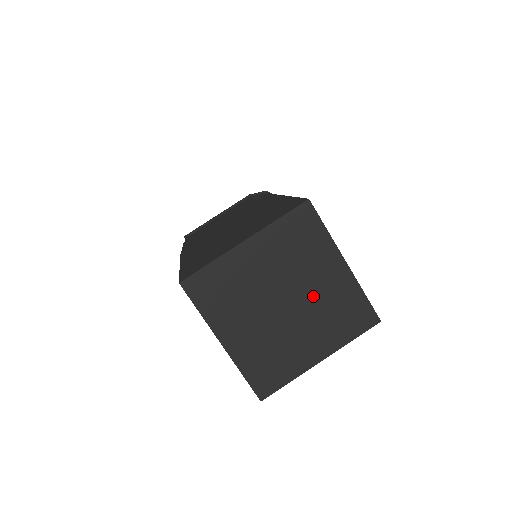
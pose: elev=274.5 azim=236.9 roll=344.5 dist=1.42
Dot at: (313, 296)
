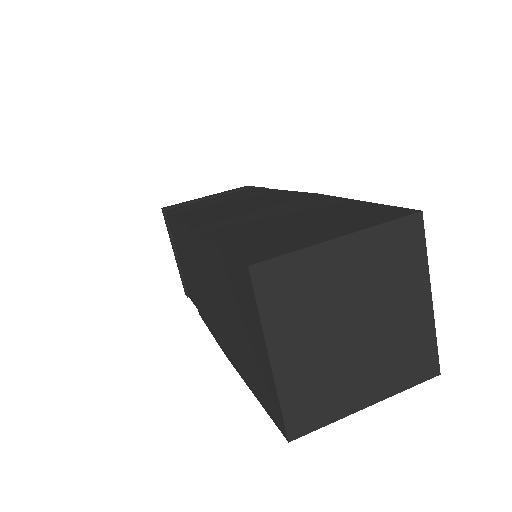
Dot at: (387, 327)
